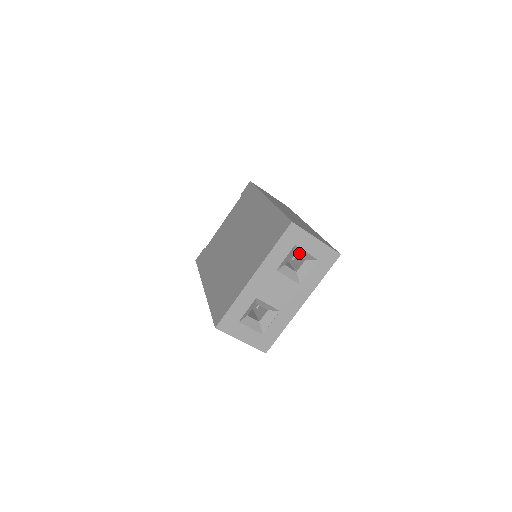
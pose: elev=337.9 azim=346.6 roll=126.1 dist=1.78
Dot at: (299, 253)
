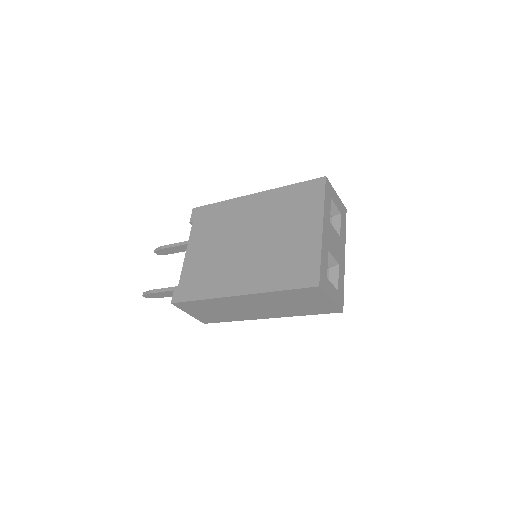
Dot at: occluded
